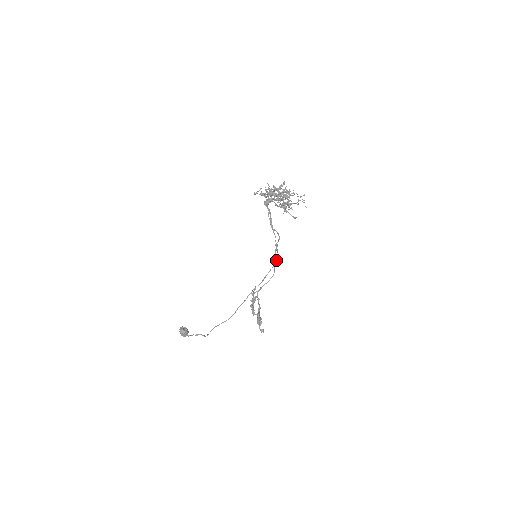
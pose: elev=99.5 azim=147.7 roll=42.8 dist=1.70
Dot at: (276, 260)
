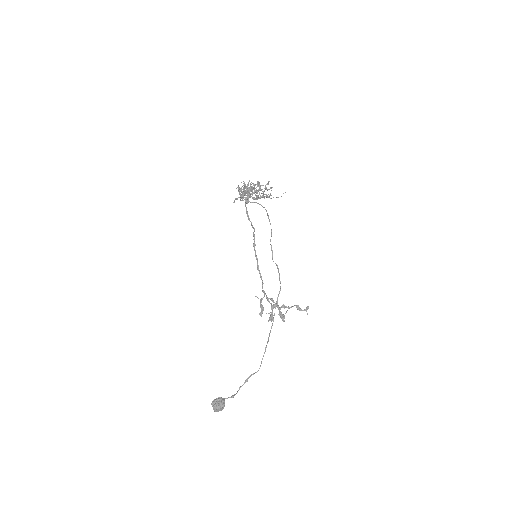
Dot at: occluded
